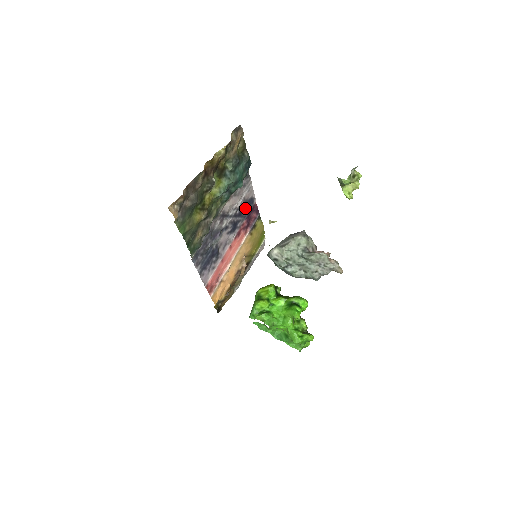
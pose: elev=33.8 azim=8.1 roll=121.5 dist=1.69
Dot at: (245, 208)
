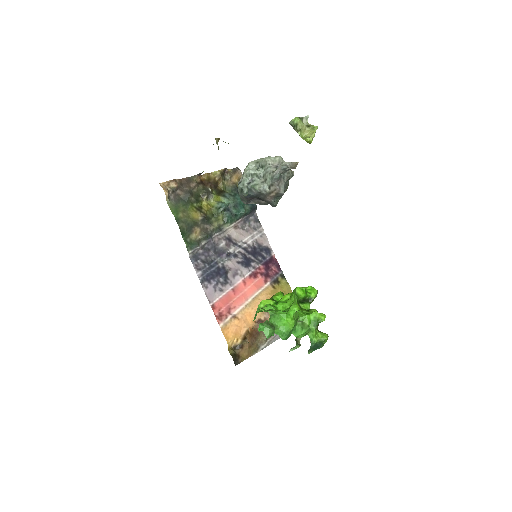
Dot at: (260, 253)
